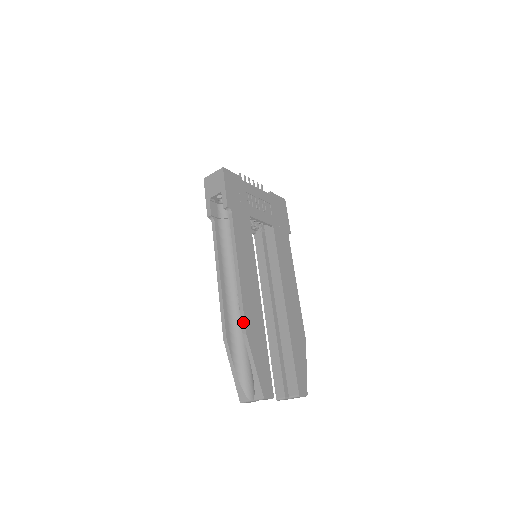
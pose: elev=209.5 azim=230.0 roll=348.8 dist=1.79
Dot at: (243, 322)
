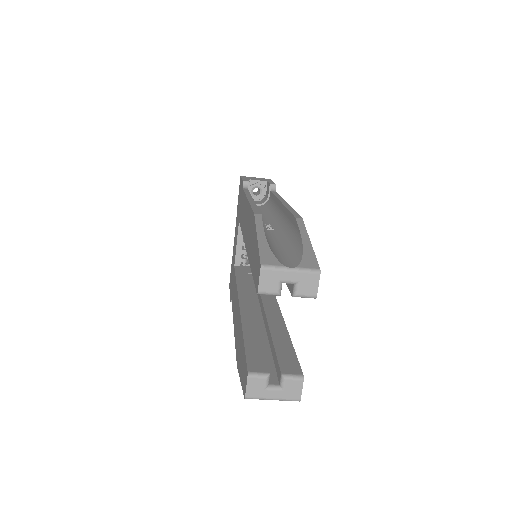
Dot at: (296, 214)
